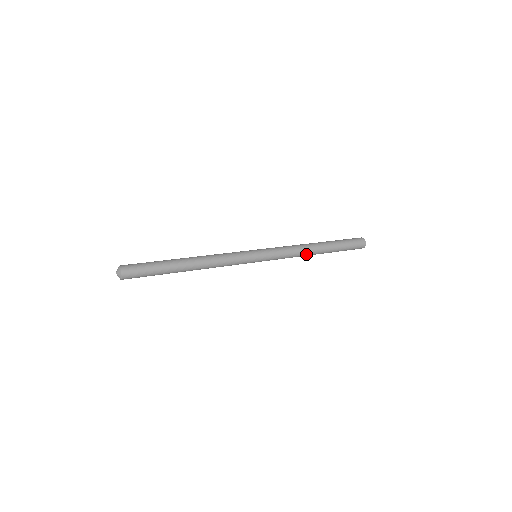
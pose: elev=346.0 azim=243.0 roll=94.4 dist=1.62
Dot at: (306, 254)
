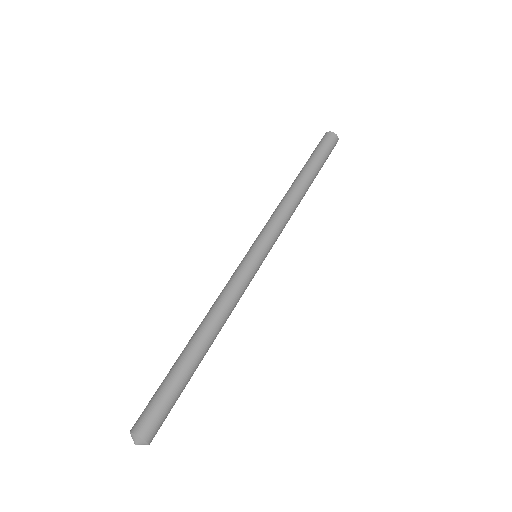
Dot at: (298, 203)
